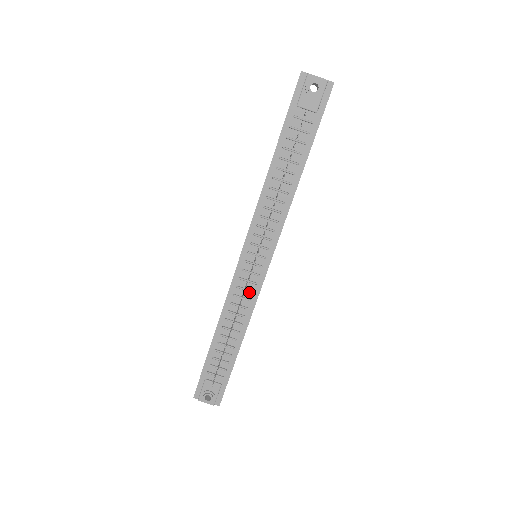
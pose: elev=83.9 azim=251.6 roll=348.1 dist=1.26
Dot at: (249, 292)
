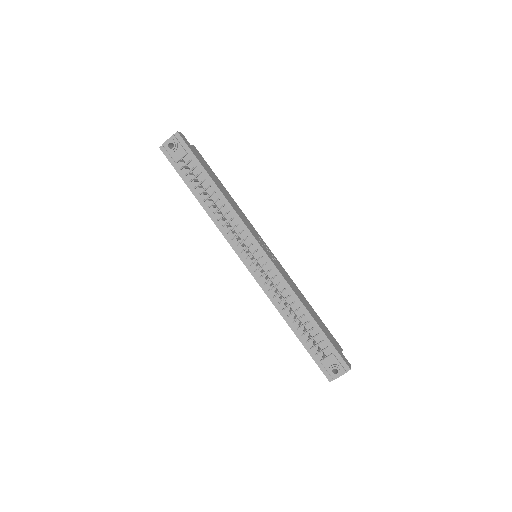
Dot at: (274, 279)
